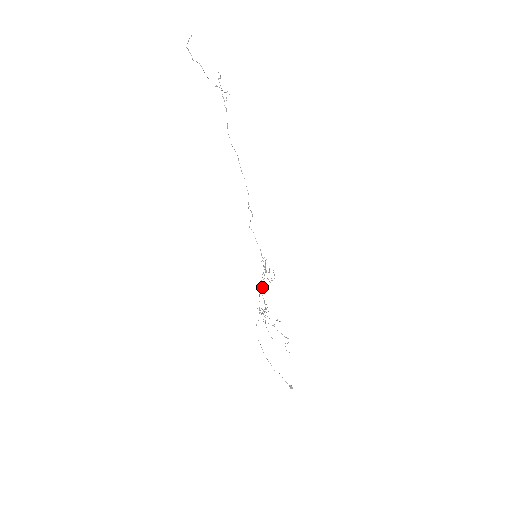
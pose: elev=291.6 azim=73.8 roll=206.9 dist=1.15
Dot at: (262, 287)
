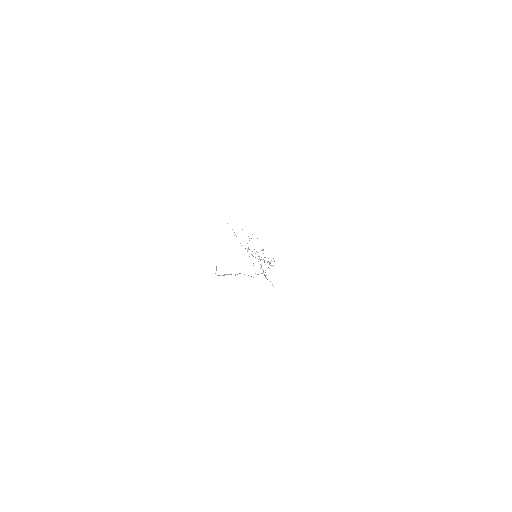
Dot at: occluded
